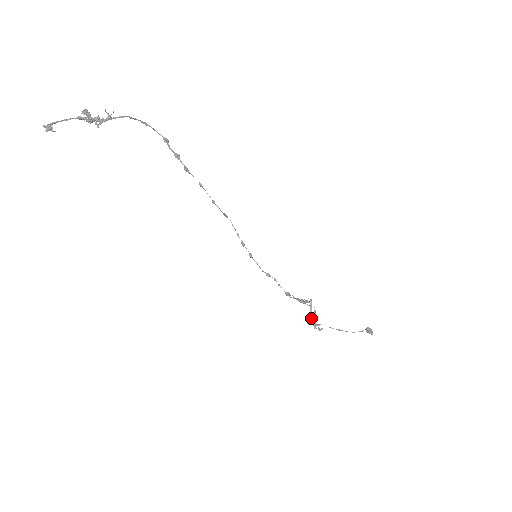
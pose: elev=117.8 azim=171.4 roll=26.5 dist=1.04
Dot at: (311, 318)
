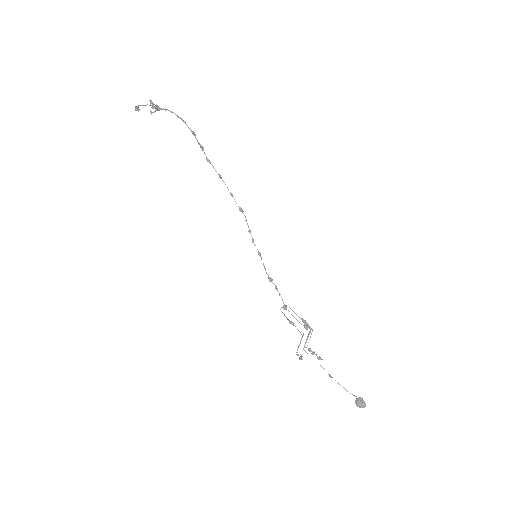
Dot at: (305, 344)
